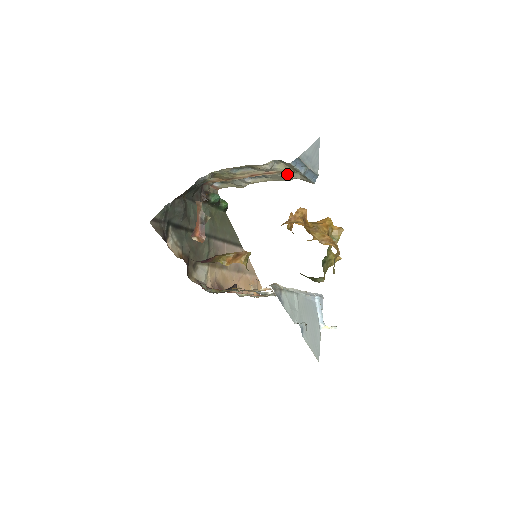
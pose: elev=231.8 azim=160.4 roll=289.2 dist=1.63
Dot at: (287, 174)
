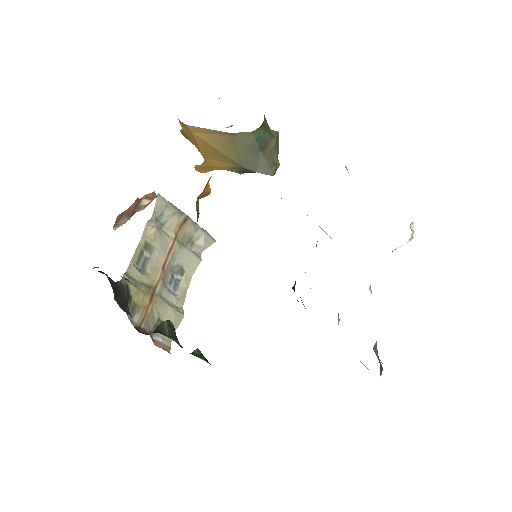
Dot at: (188, 251)
